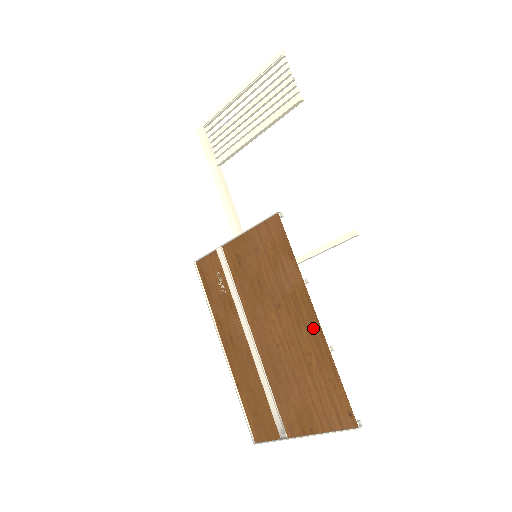
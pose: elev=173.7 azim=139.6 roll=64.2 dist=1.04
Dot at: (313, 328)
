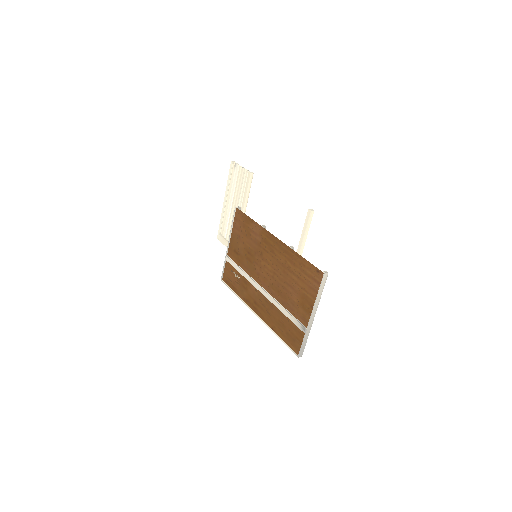
Dot at: (278, 245)
